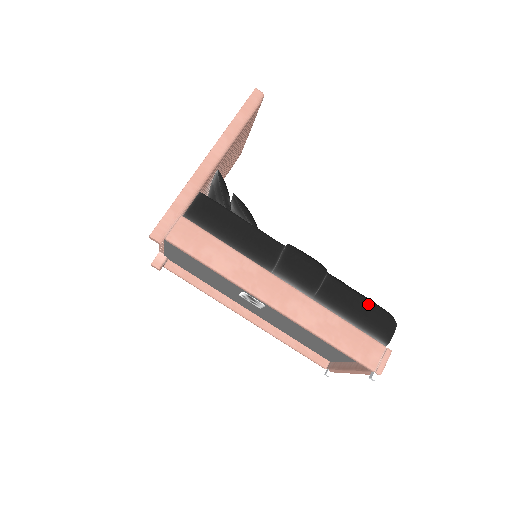
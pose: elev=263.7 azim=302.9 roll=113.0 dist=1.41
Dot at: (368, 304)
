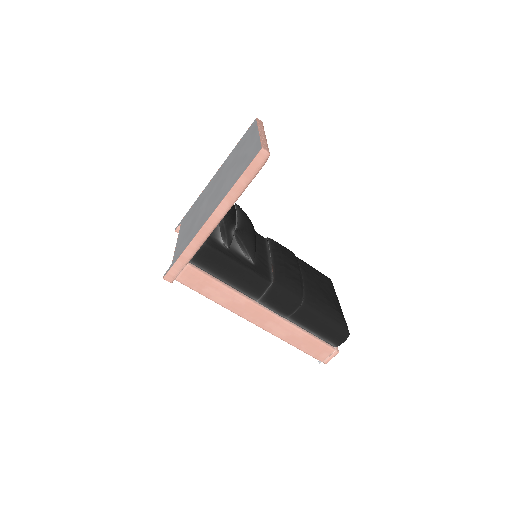
Dot at: (330, 324)
